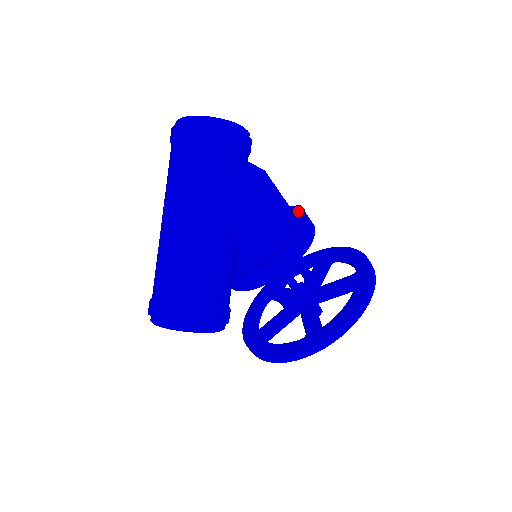
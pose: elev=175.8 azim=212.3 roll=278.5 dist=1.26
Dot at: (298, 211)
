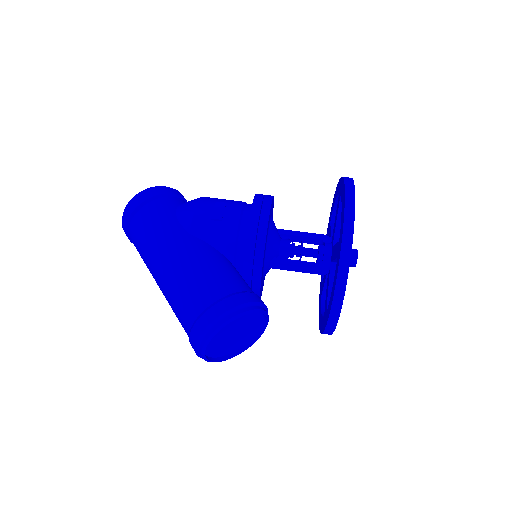
Dot at: occluded
